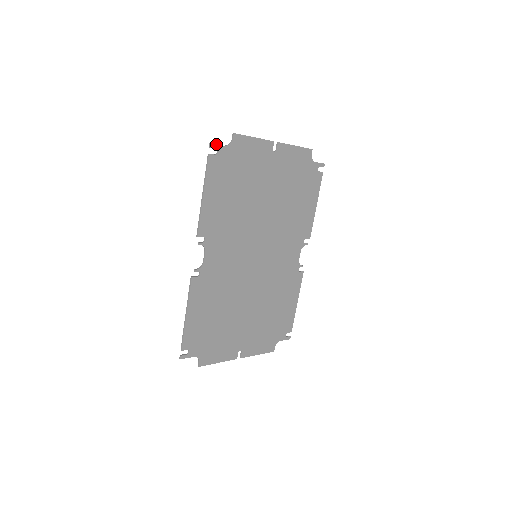
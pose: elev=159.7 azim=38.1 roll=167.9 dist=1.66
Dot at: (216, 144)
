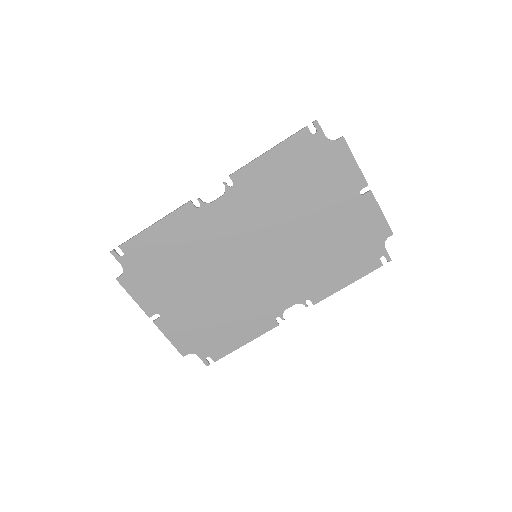
Dot at: occluded
